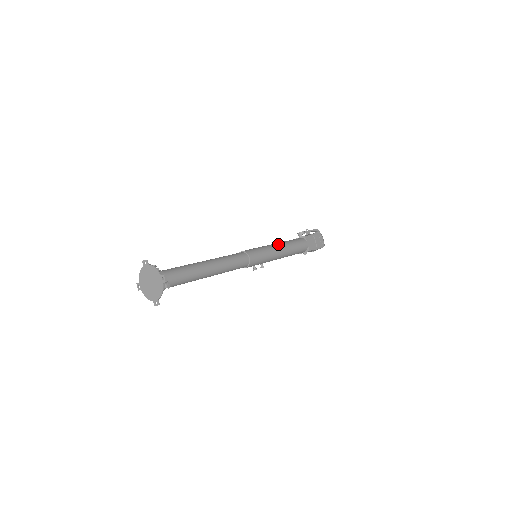
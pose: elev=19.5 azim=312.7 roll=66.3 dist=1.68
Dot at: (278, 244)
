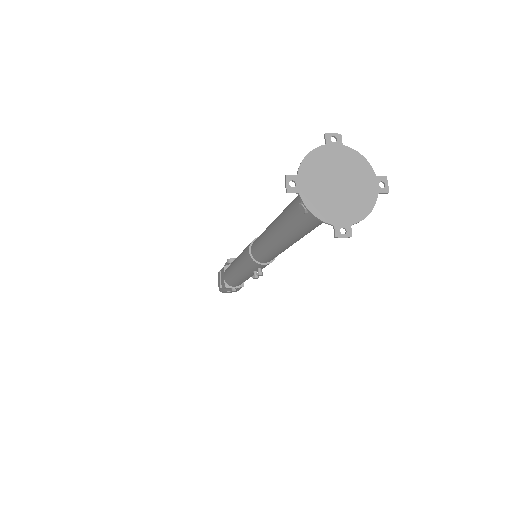
Dot at: occluded
